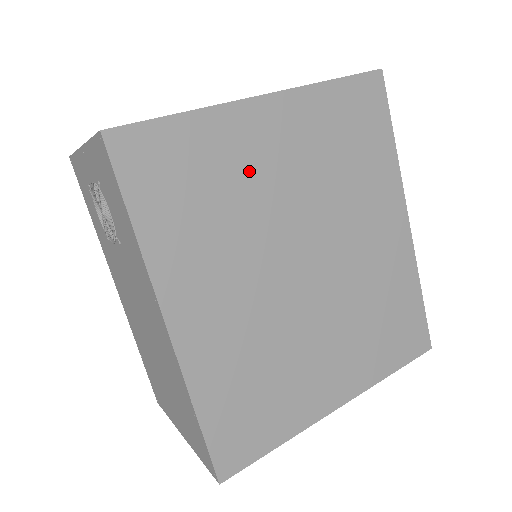
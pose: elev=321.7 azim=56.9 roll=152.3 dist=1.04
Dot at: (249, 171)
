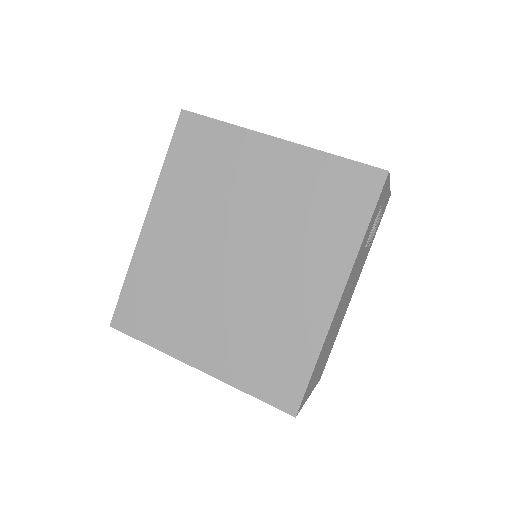
Dot at: (239, 175)
